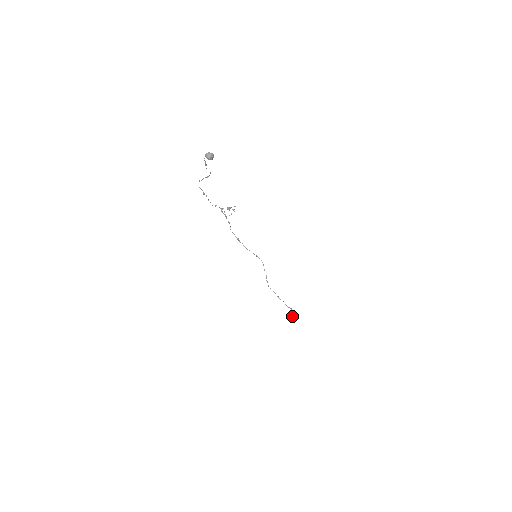
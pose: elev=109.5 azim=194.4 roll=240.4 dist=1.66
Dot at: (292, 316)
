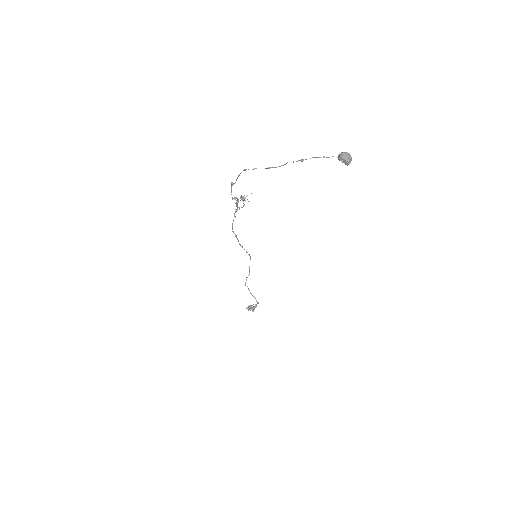
Dot at: (253, 310)
